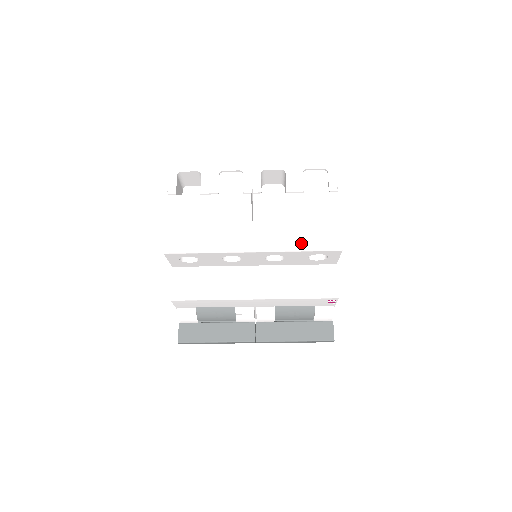
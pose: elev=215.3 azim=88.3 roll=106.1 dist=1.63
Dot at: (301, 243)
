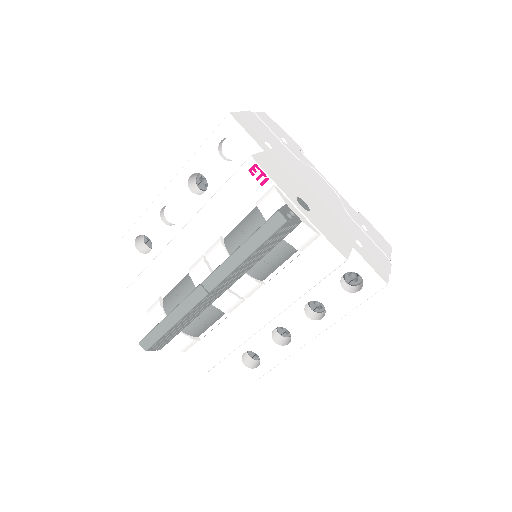
Dot at: occluded
